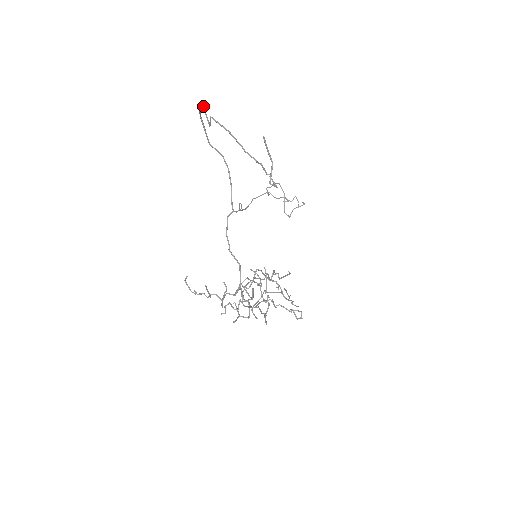
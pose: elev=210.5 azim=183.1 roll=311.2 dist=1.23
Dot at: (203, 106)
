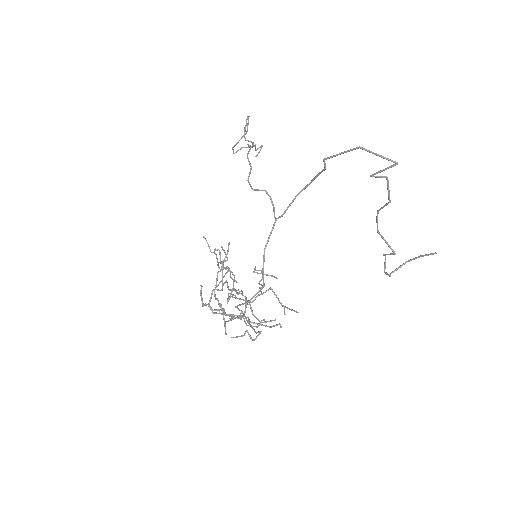
Dot at: (394, 165)
